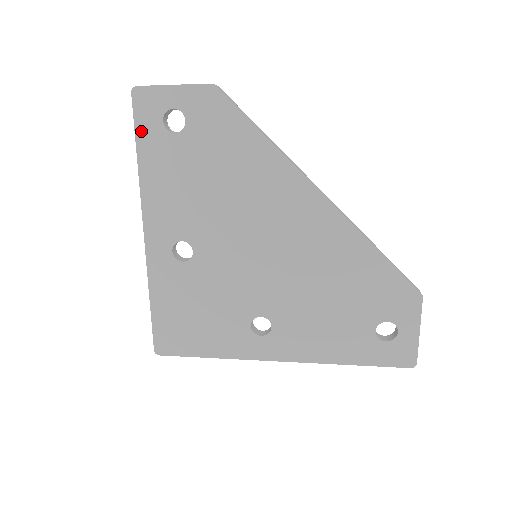
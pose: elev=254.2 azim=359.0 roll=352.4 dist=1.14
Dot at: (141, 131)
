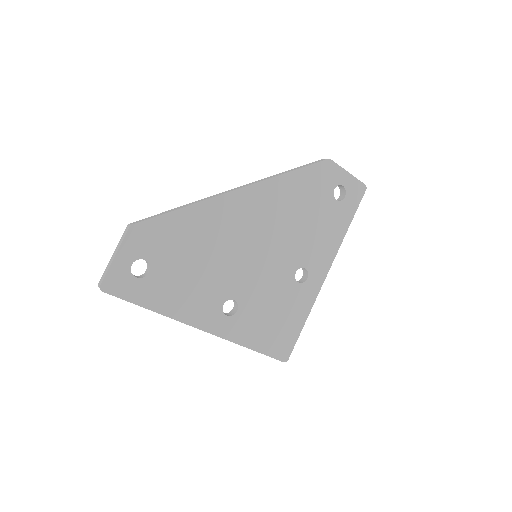
Dot at: (134, 298)
